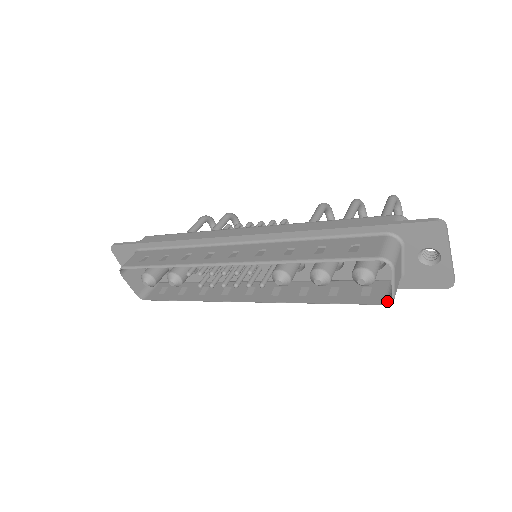
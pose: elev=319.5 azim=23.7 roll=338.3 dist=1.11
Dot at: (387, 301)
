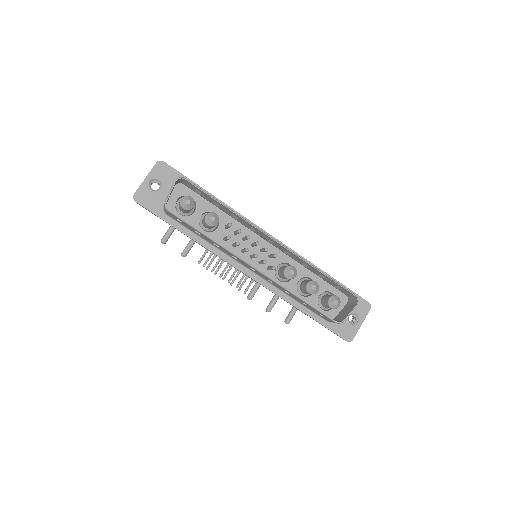
Dot at: (338, 322)
